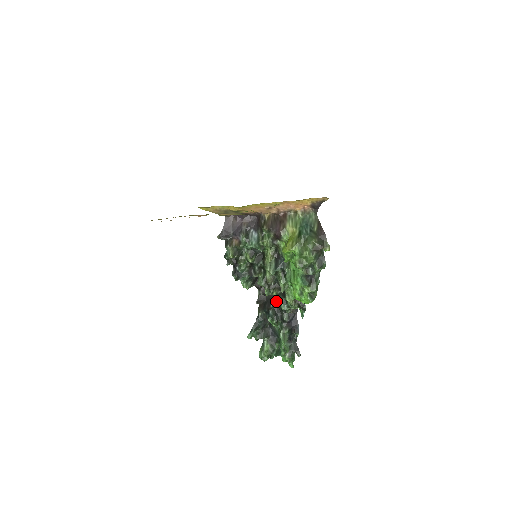
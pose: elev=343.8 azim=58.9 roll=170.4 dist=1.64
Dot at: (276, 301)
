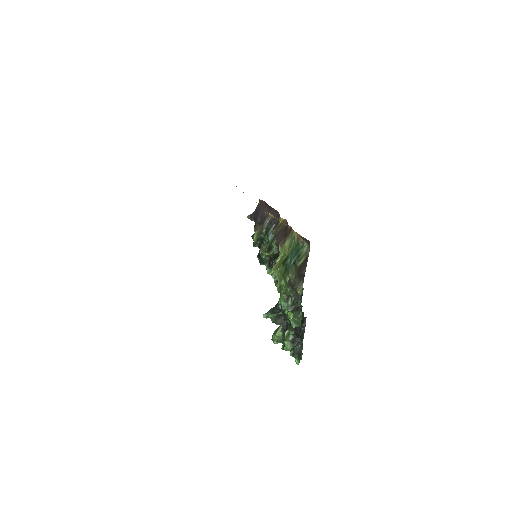
Dot at: occluded
